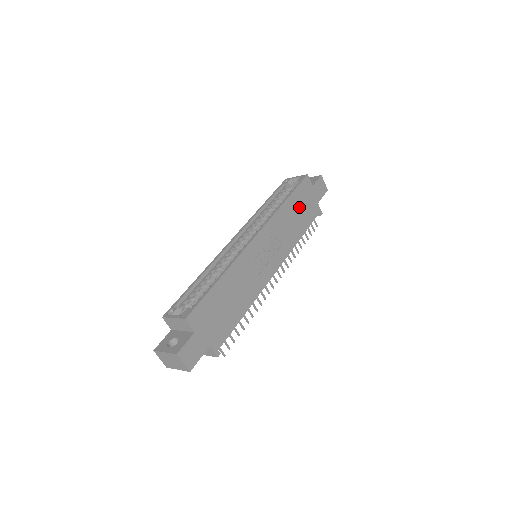
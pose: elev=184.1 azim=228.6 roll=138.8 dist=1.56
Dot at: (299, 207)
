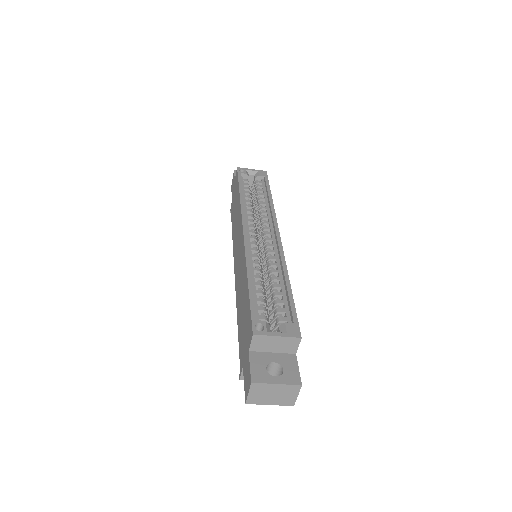
Dot at: occluded
